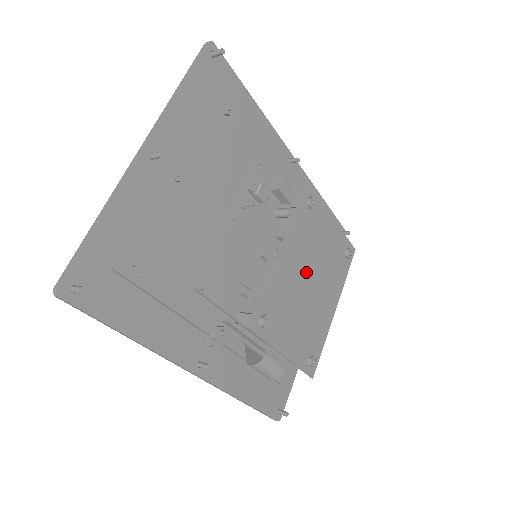
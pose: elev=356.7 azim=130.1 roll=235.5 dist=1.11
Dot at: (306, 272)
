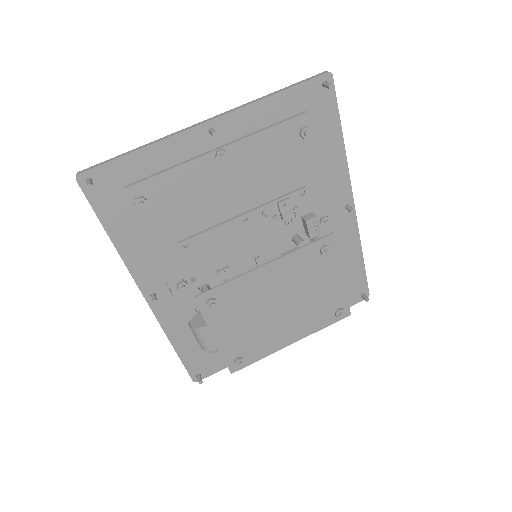
Dot at: (281, 297)
